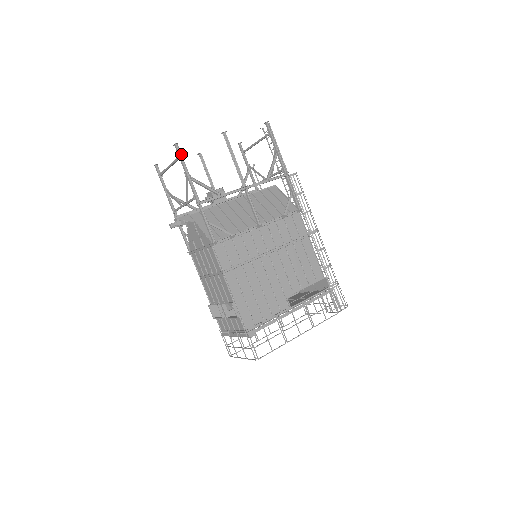
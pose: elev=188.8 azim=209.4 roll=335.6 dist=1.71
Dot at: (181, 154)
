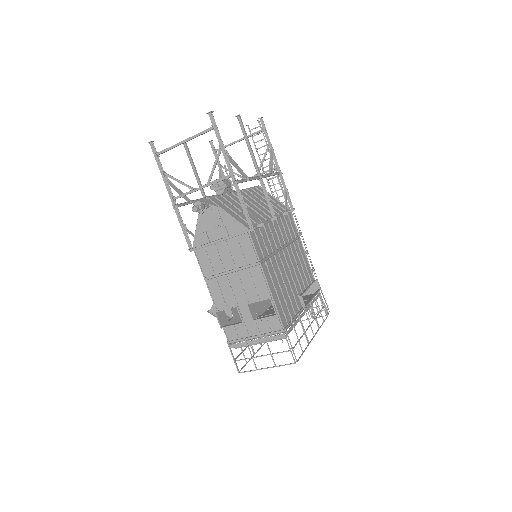
Dot at: (216, 125)
